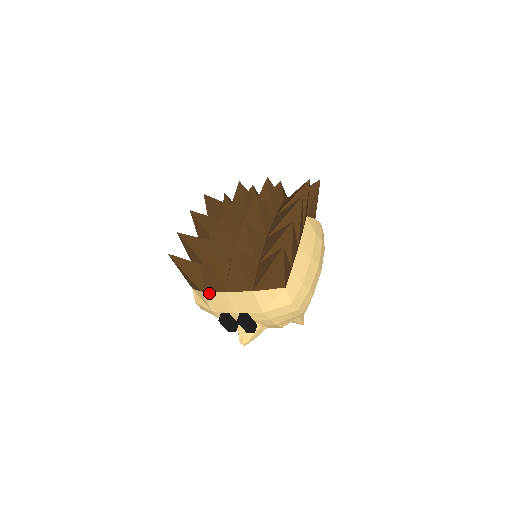
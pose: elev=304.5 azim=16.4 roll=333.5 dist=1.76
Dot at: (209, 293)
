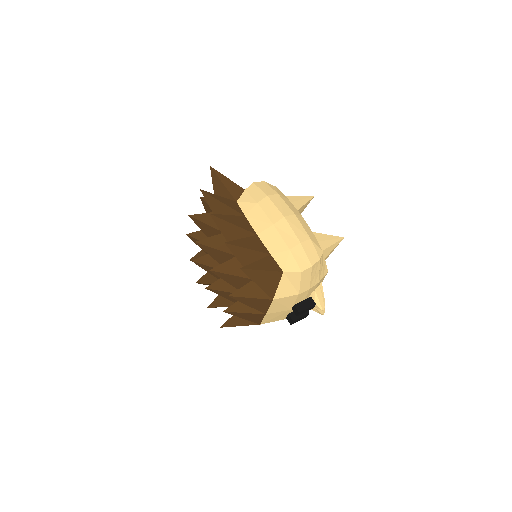
Dot at: (263, 321)
